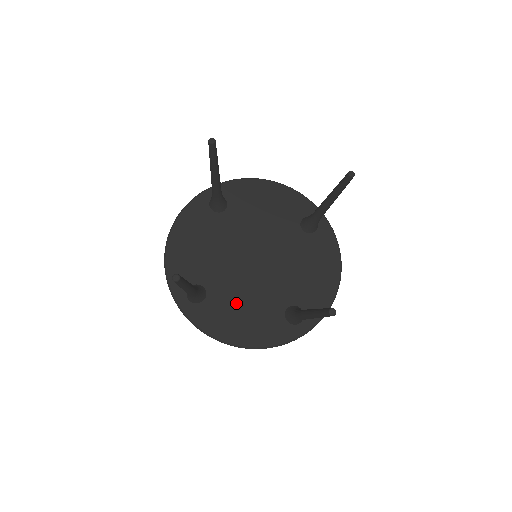
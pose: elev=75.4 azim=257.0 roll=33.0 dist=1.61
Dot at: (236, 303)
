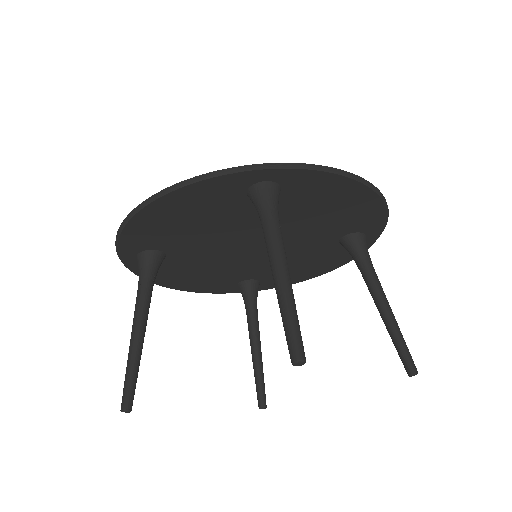
Dot at: occluded
